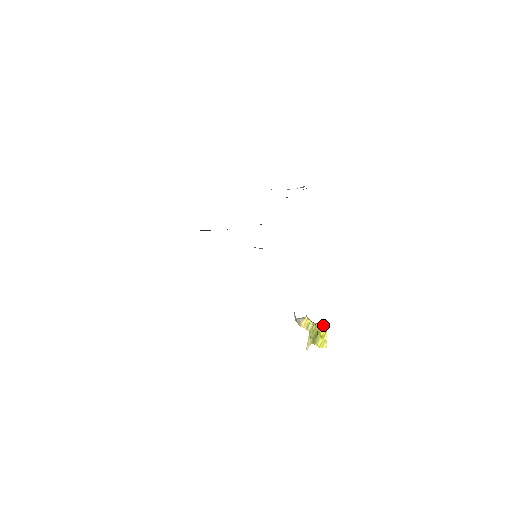
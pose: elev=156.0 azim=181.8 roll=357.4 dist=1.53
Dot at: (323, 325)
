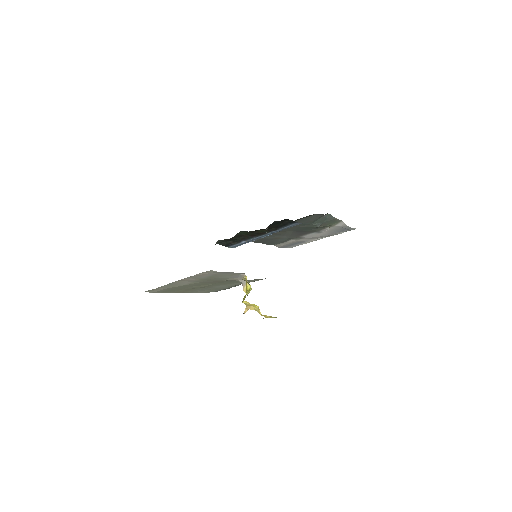
Dot at: occluded
